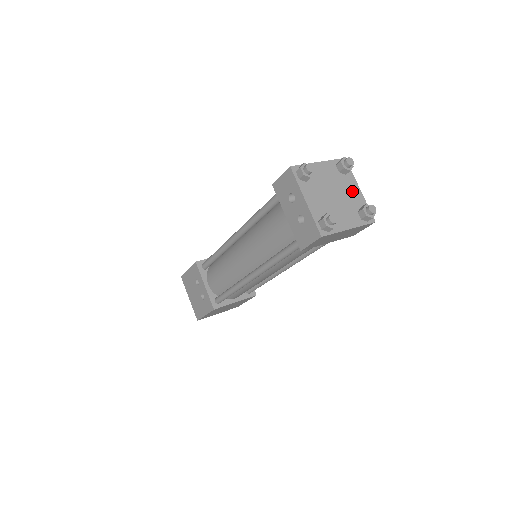
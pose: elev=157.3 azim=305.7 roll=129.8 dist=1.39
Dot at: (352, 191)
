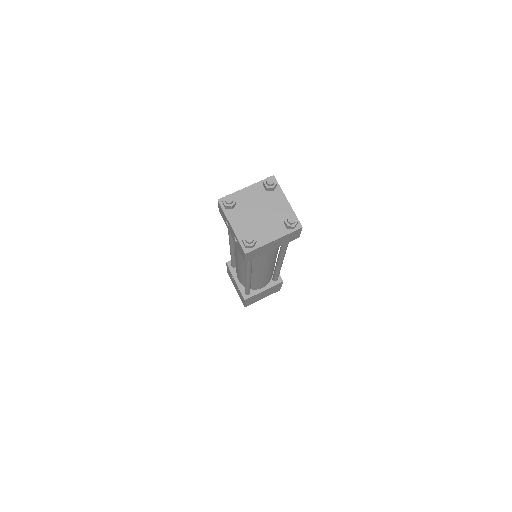
Dot at: (279, 205)
